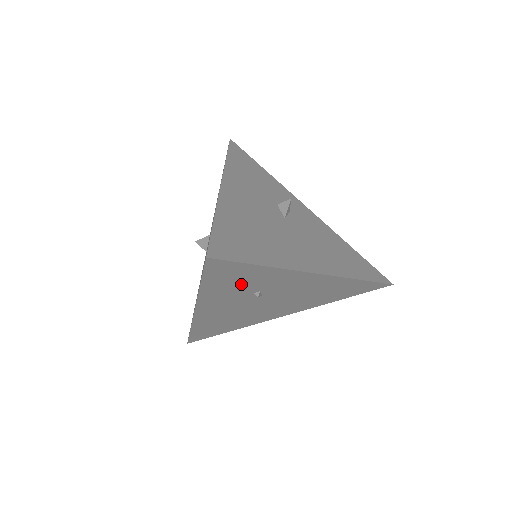
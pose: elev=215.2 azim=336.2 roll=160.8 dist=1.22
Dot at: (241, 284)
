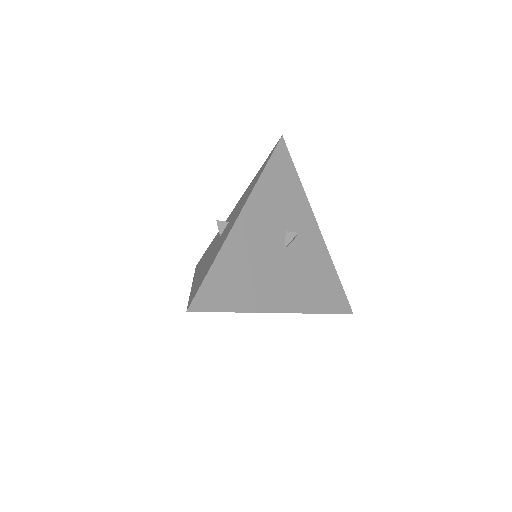
Dot at: occluded
